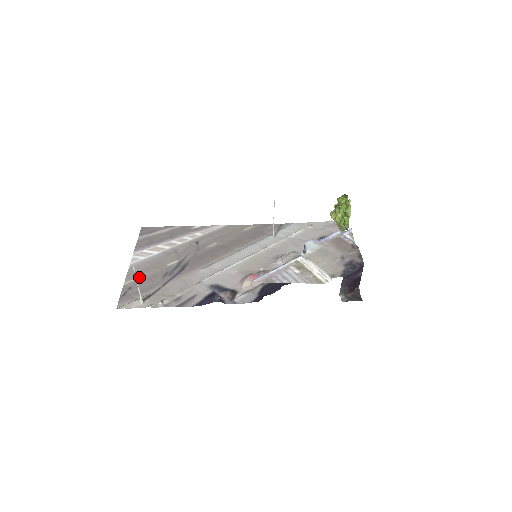
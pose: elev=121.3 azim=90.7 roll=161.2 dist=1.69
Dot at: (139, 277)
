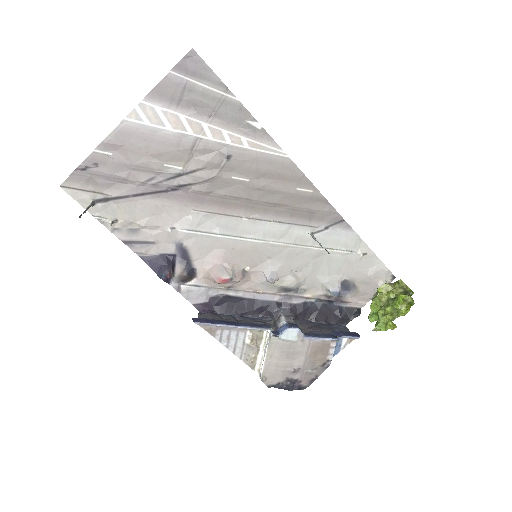
Dot at: (118, 155)
